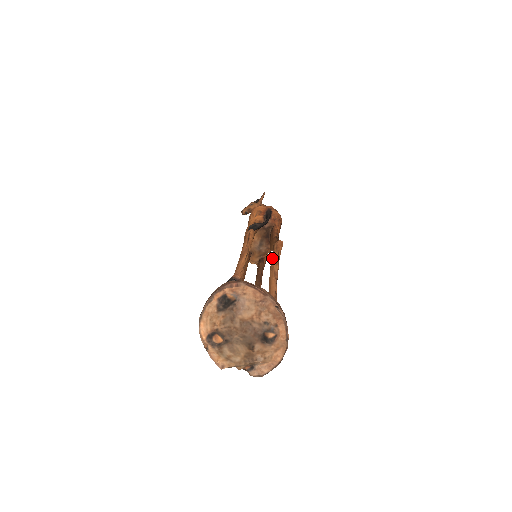
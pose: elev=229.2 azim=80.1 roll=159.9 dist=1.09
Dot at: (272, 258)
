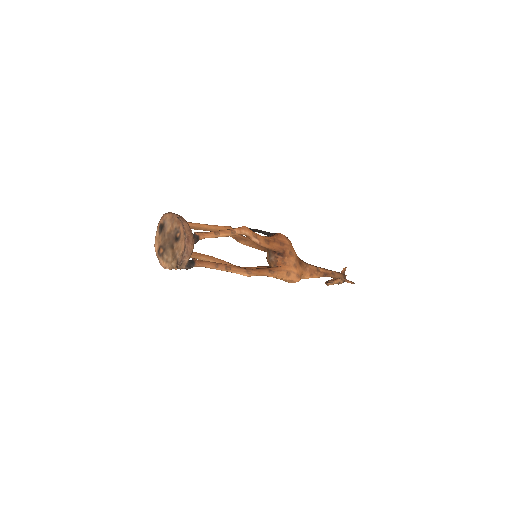
Dot at: occluded
